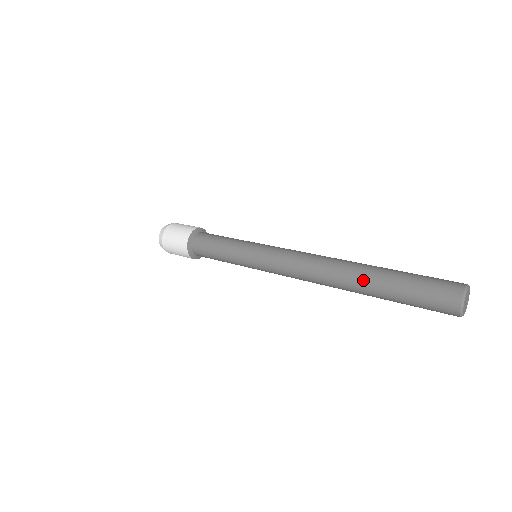
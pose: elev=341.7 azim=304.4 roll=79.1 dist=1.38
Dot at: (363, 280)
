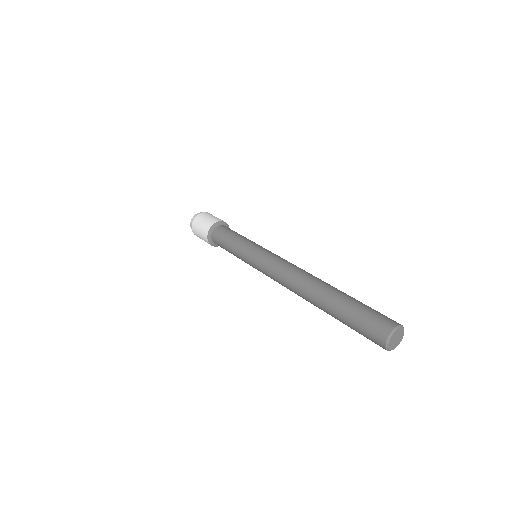
Dot at: (321, 309)
